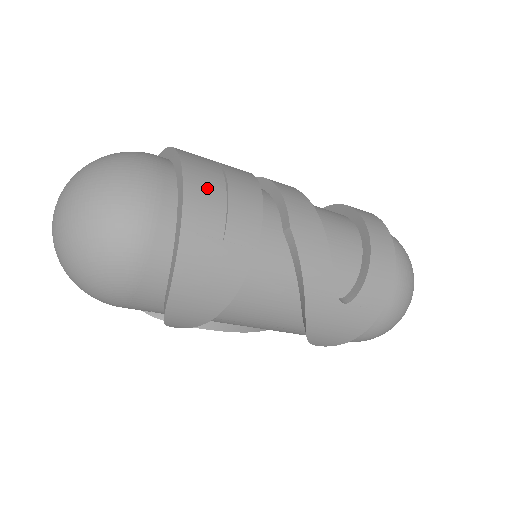
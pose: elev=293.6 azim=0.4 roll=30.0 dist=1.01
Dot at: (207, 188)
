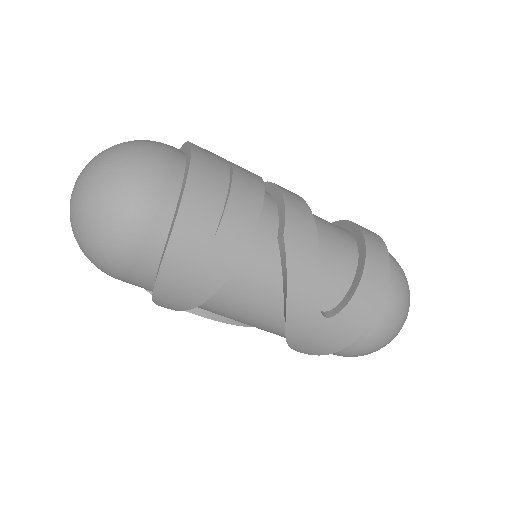
Dot at: (209, 186)
